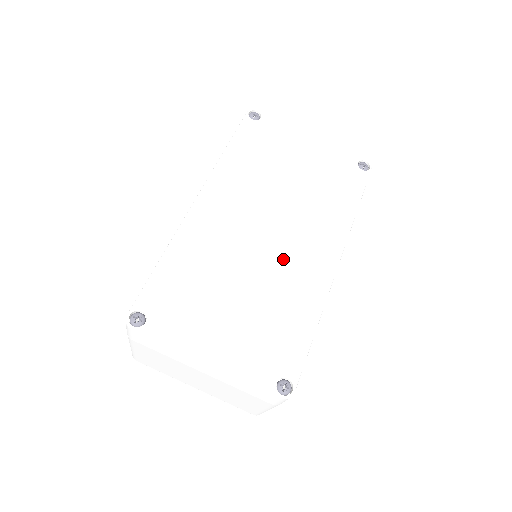
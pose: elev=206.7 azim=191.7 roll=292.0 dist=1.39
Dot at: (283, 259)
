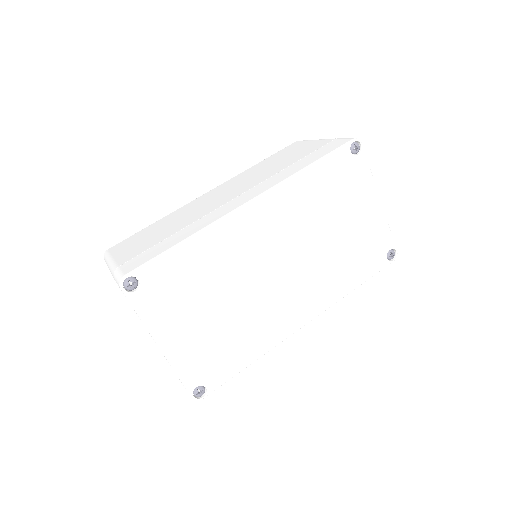
Dot at: (272, 298)
